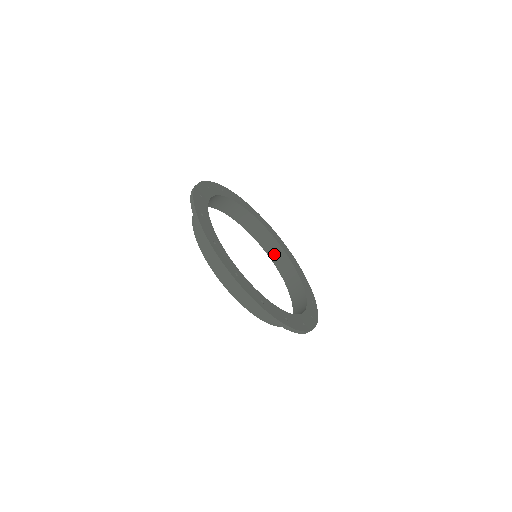
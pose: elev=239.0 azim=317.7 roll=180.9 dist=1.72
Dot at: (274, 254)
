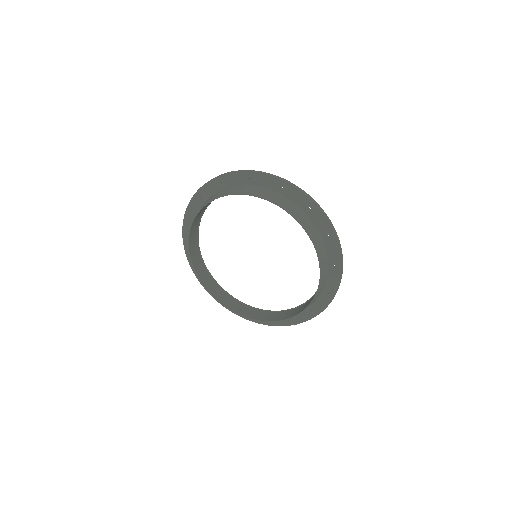
Dot at: (269, 317)
